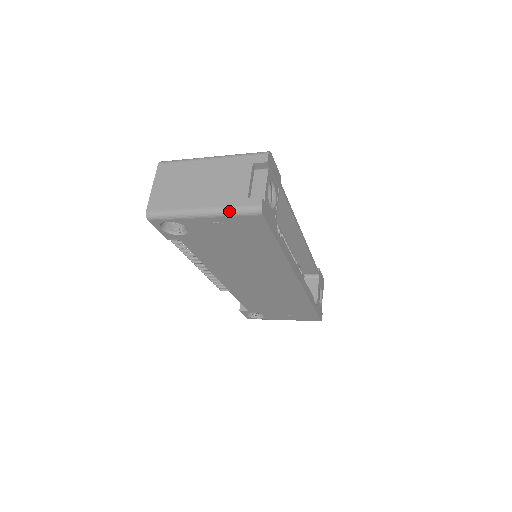
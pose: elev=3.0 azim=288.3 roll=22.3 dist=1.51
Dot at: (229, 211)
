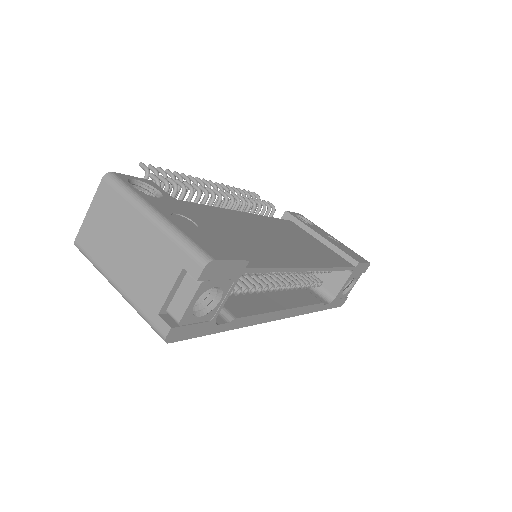
Dot at: (138, 313)
